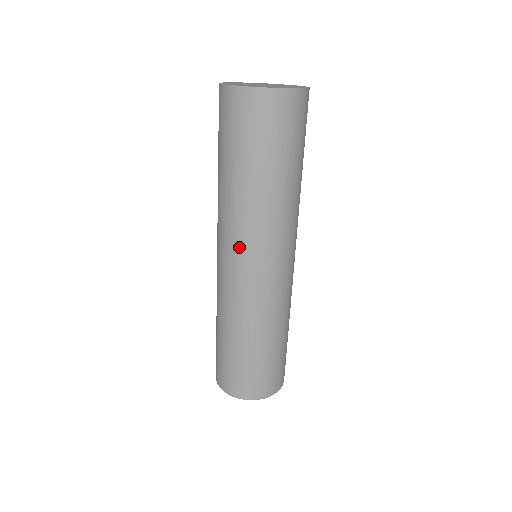
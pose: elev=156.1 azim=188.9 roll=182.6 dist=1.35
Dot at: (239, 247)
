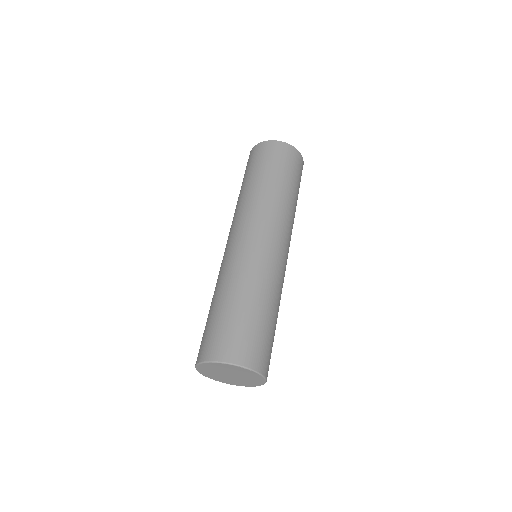
Dot at: (275, 227)
